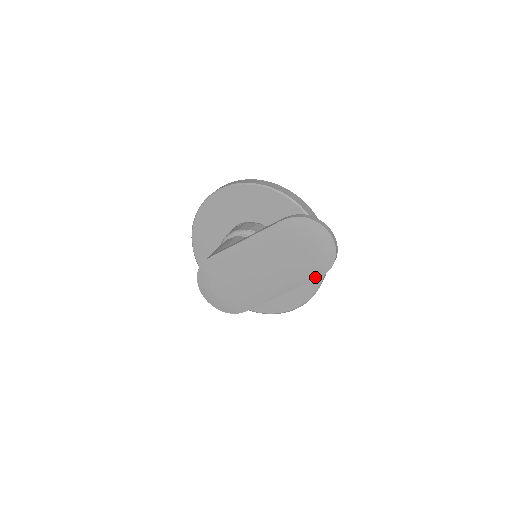
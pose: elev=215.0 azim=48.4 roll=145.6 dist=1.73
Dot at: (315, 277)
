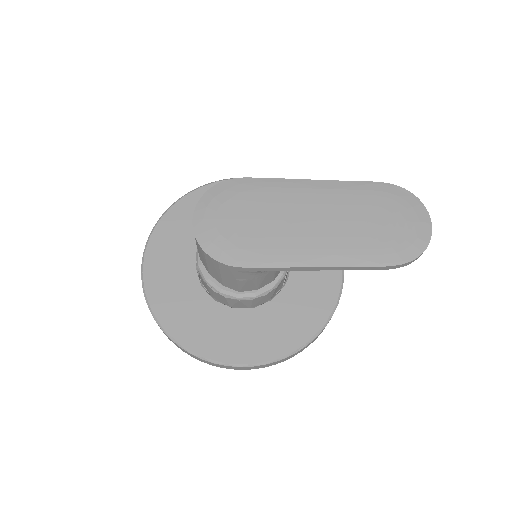
Dot at: (385, 262)
